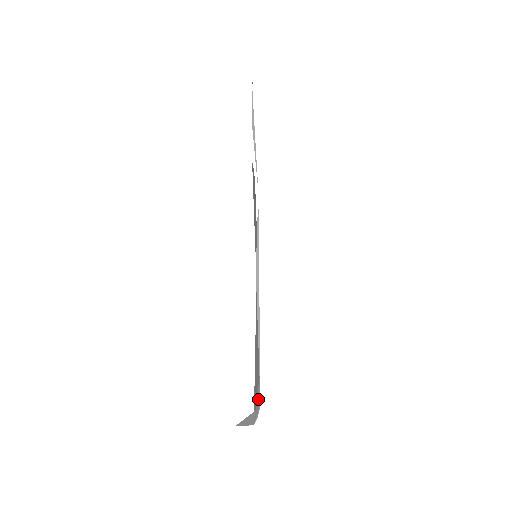
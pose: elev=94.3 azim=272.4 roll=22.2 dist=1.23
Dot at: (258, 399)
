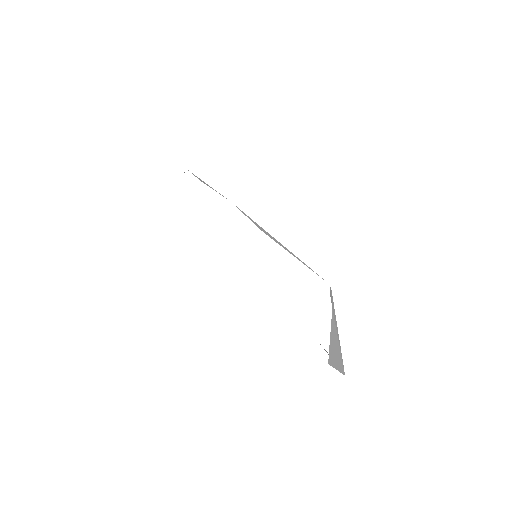
Dot at: occluded
